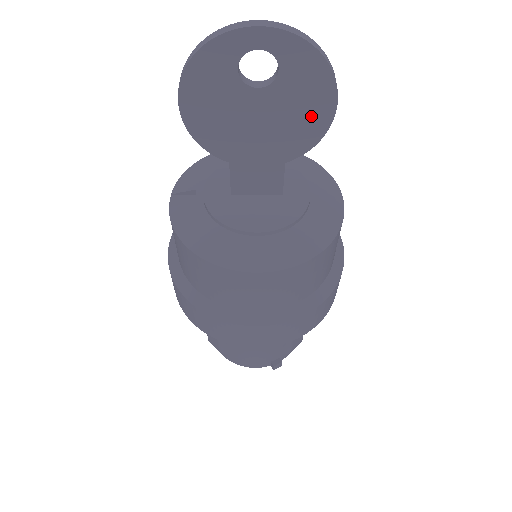
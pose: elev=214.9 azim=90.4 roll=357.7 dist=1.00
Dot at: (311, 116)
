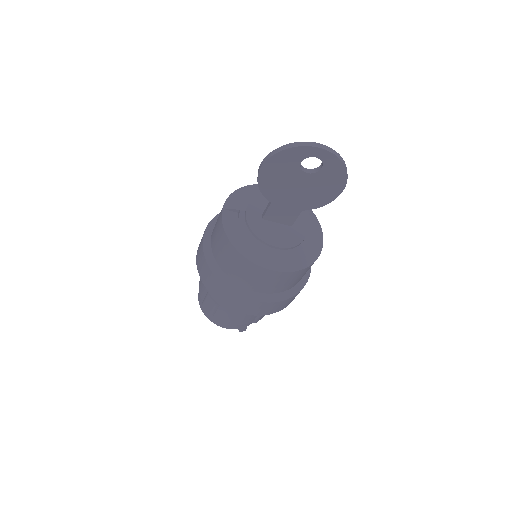
Dot at: (327, 192)
